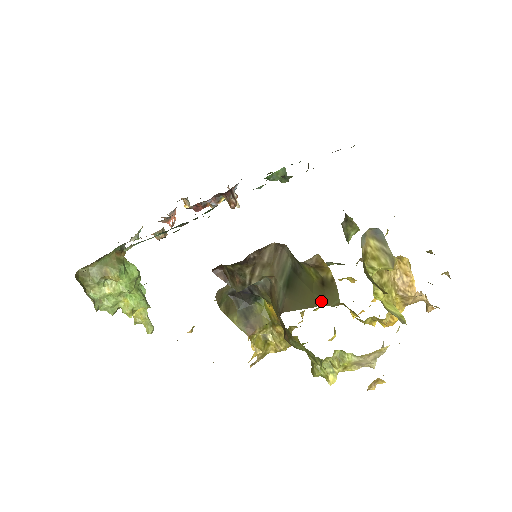
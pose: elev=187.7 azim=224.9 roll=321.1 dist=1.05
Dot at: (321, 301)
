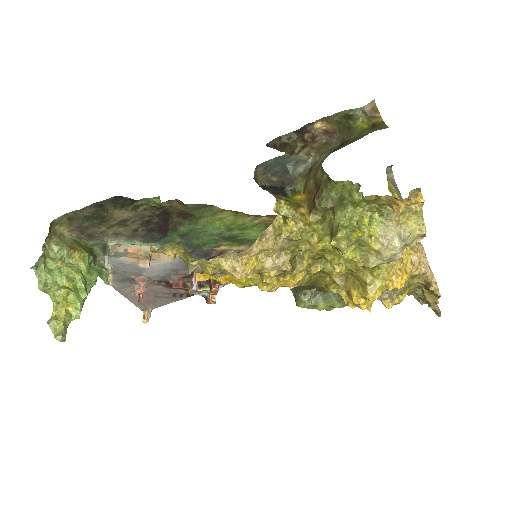
Dot at: (371, 132)
